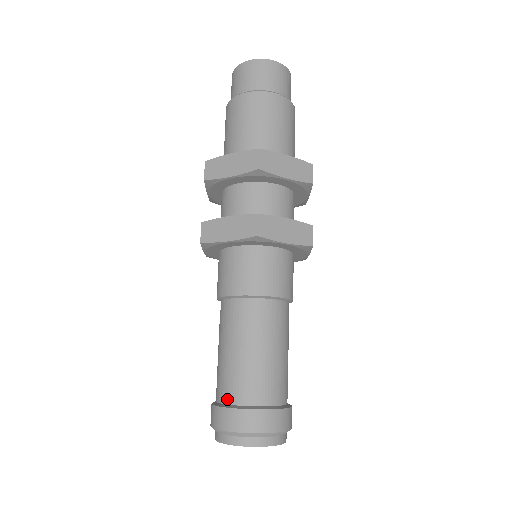
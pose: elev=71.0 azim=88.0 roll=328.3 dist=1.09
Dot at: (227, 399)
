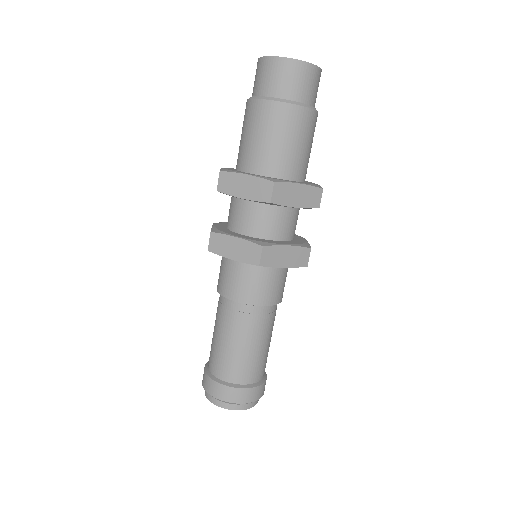
Dot at: (217, 374)
